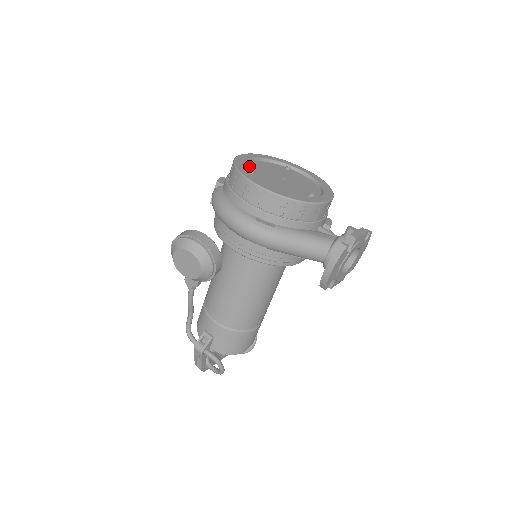
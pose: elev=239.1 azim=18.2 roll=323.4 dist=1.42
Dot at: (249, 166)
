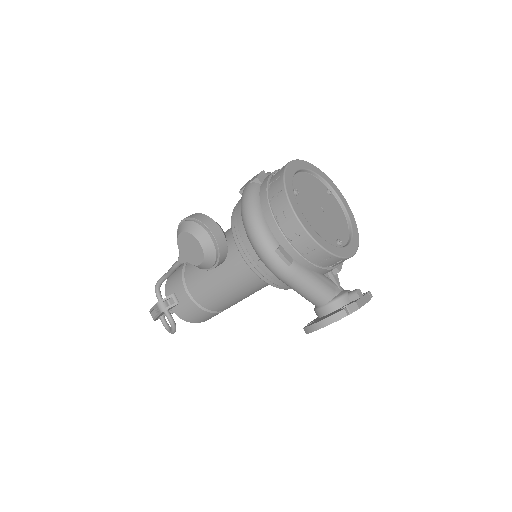
Dot at: (296, 180)
